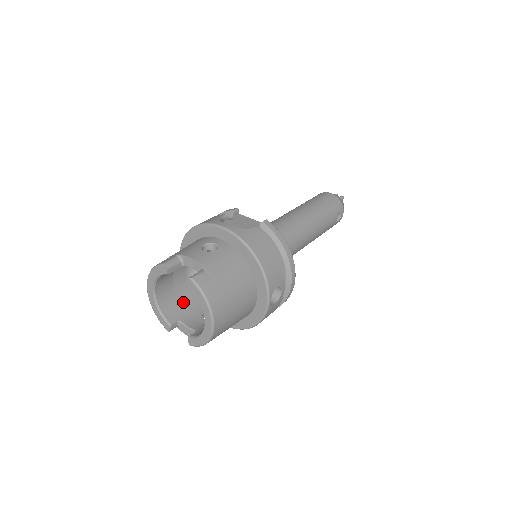
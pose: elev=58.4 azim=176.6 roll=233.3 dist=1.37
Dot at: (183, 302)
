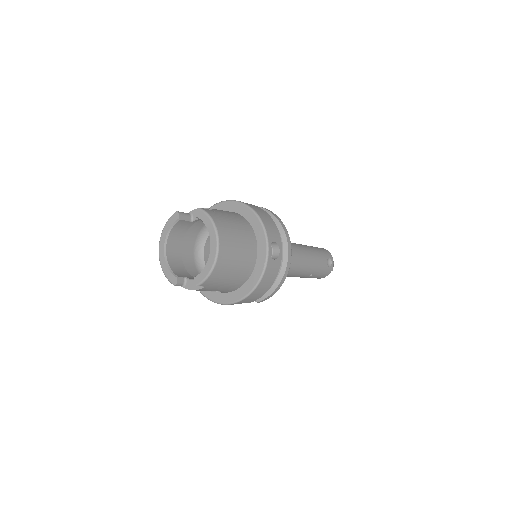
Dot at: occluded
